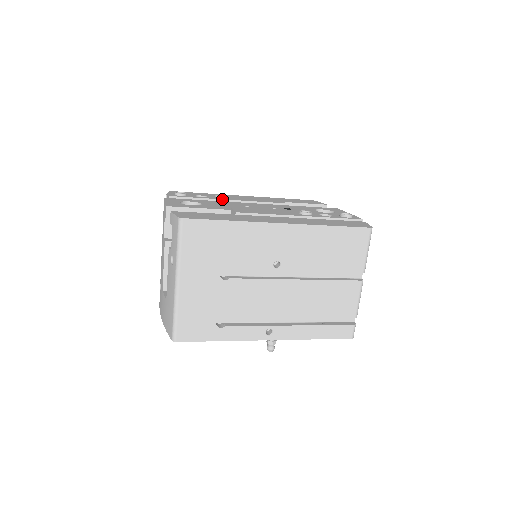
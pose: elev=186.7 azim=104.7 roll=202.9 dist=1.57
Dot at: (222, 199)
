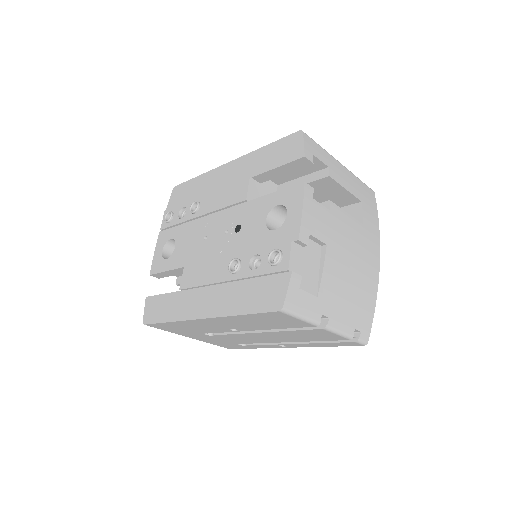
Dot at: (193, 218)
